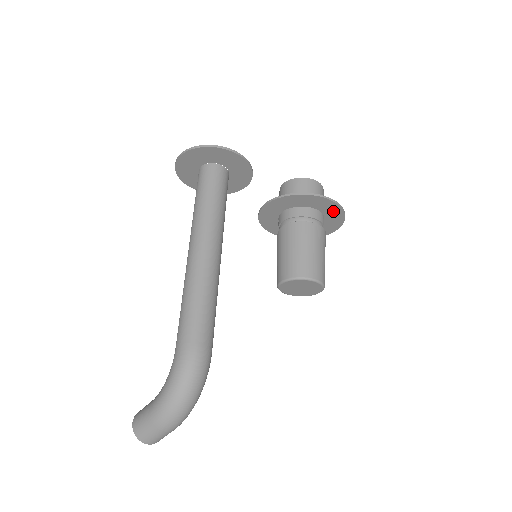
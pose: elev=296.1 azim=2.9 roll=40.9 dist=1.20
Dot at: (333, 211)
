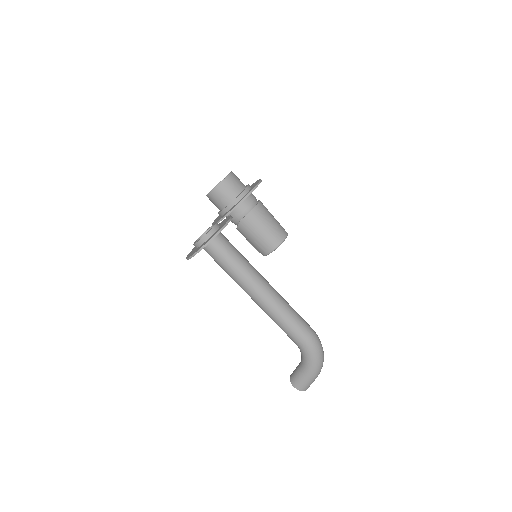
Dot at: occluded
